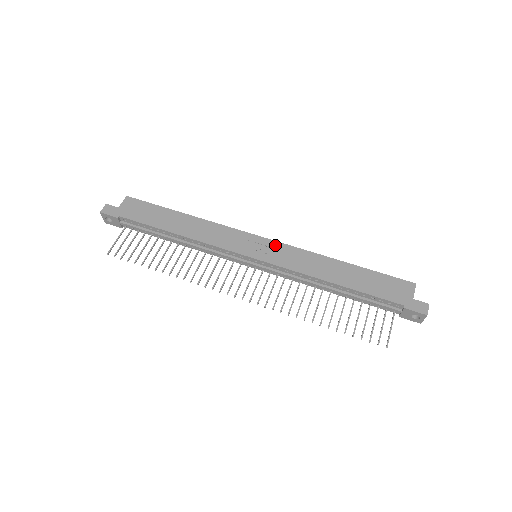
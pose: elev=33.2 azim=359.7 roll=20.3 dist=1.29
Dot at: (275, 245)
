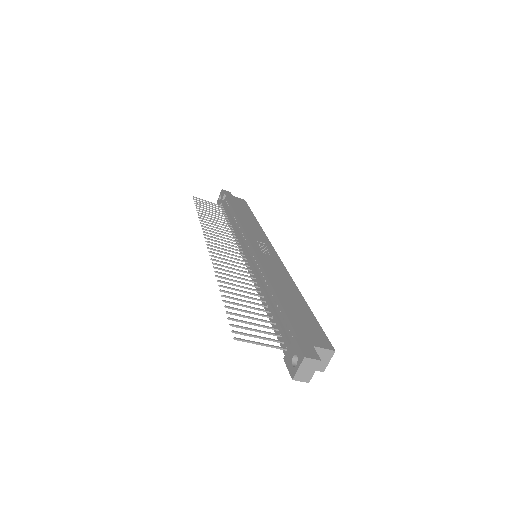
Dot at: (276, 257)
